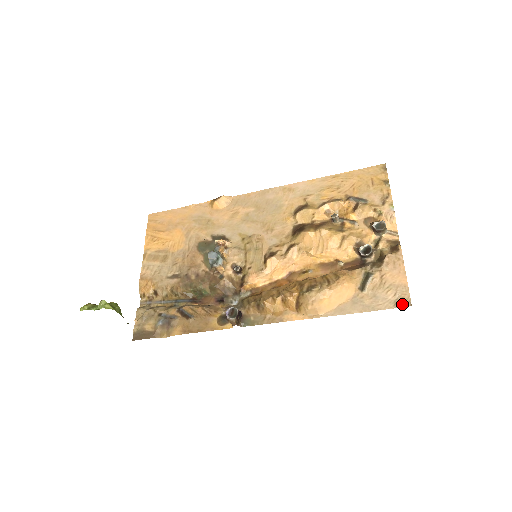
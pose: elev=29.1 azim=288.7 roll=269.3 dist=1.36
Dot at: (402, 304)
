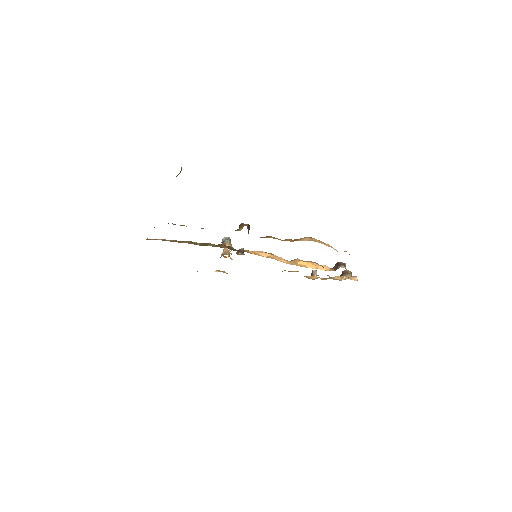
Dot at: occluded
